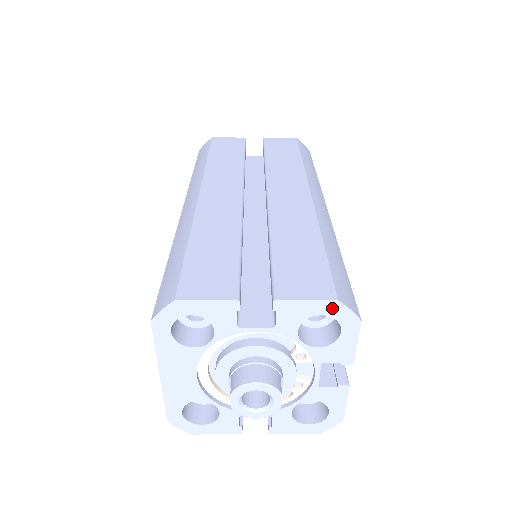
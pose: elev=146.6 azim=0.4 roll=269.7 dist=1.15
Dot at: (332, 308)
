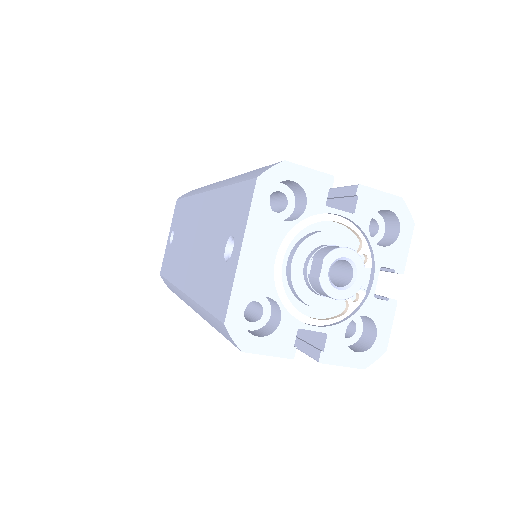
Dot at: (397, 205)
